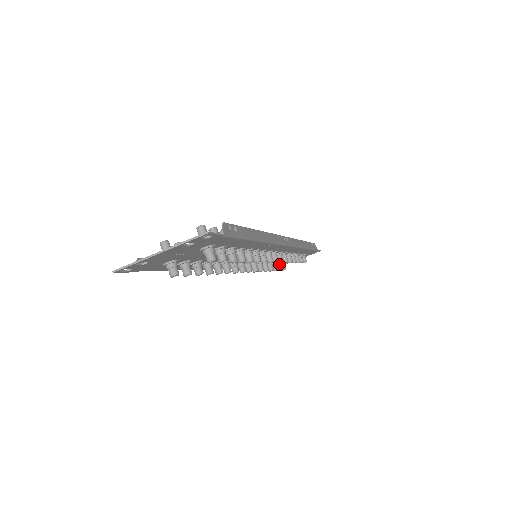
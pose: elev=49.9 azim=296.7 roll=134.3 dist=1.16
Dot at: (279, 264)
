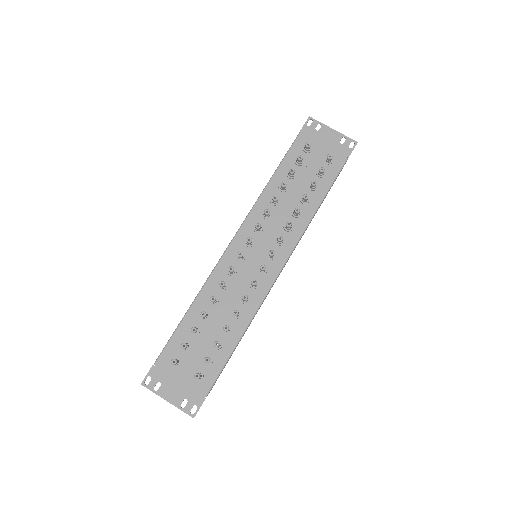
Dot at: (188, 344)
